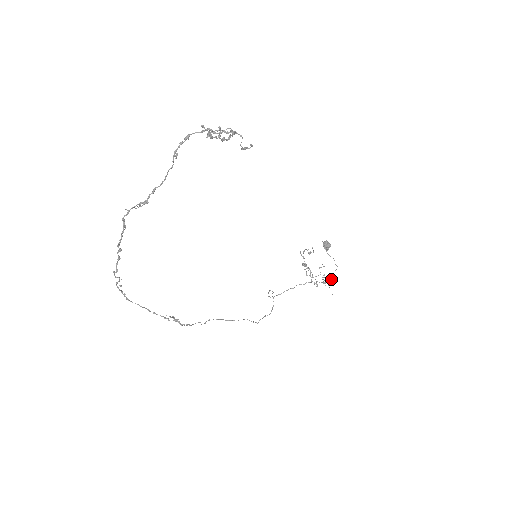
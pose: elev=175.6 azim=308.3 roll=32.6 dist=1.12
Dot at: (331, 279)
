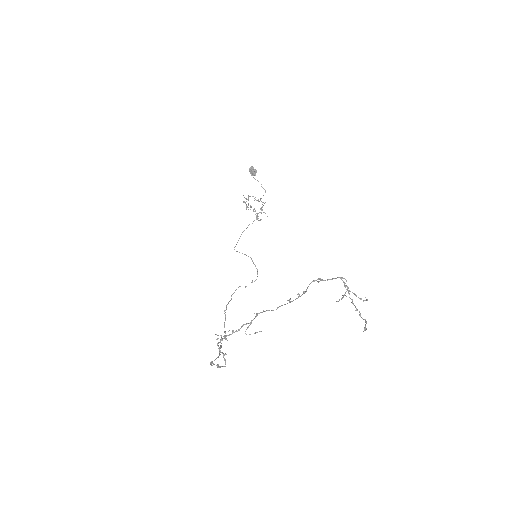
Dot at: occluded
